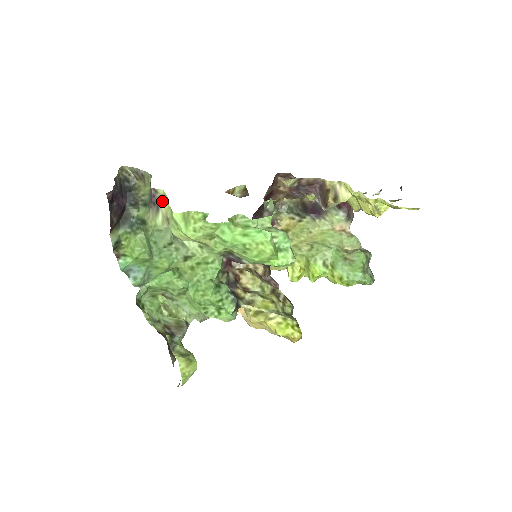
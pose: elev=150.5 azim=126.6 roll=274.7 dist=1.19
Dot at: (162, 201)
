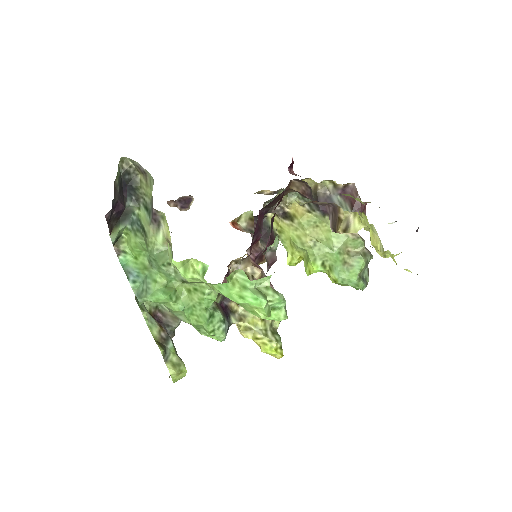
Dot at: (163, 221)
